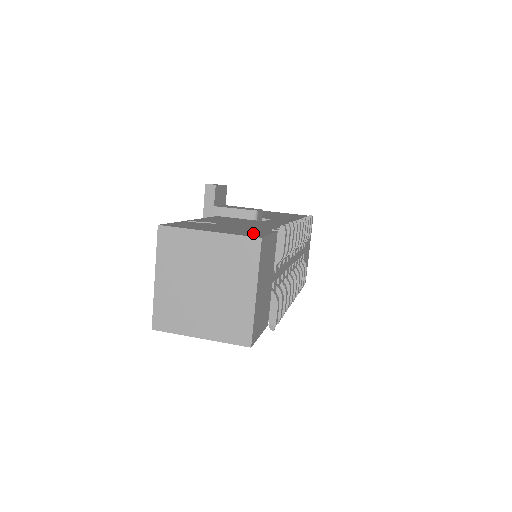
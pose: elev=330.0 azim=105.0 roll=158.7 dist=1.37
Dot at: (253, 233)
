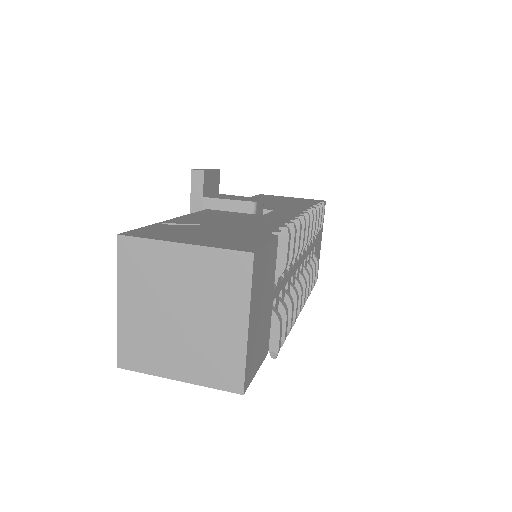
Dot at: (244, 243)
